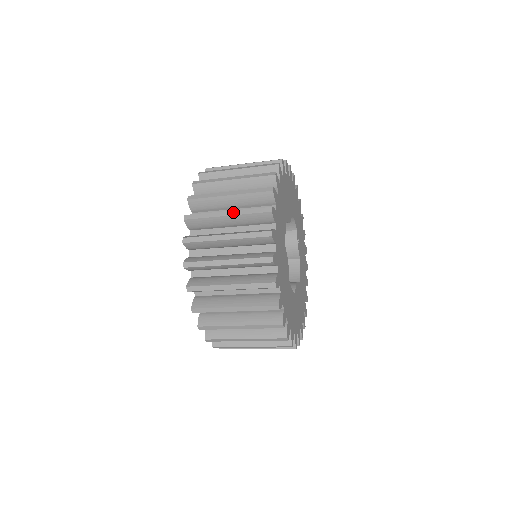
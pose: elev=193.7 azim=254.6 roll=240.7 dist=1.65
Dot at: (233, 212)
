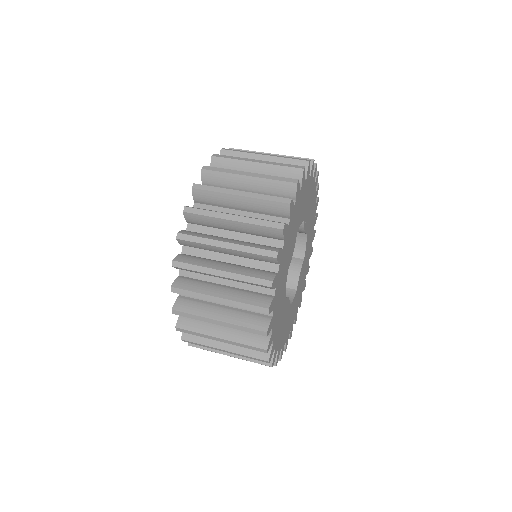
Dot at: (225, 324)
